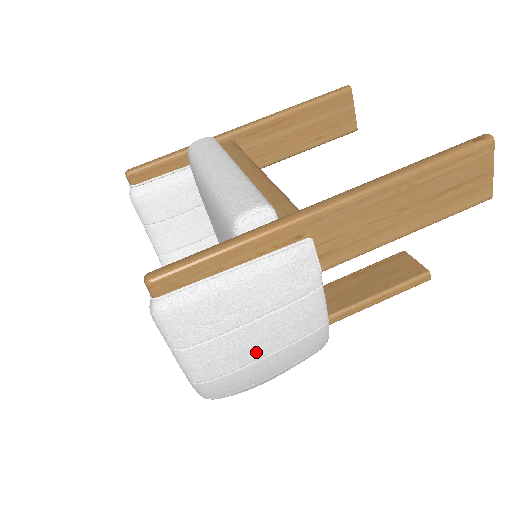
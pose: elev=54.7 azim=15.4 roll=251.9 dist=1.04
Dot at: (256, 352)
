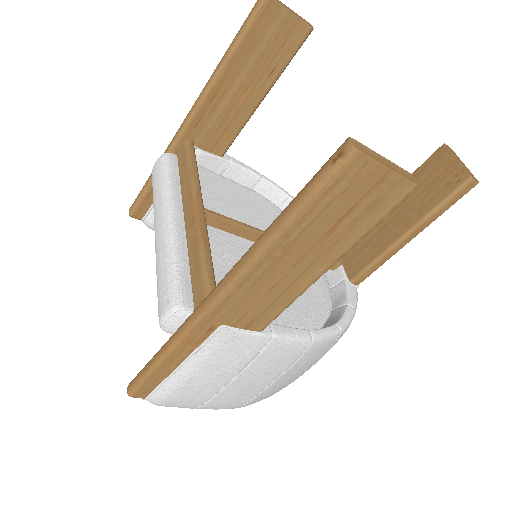
Dot at: (259, 386)
